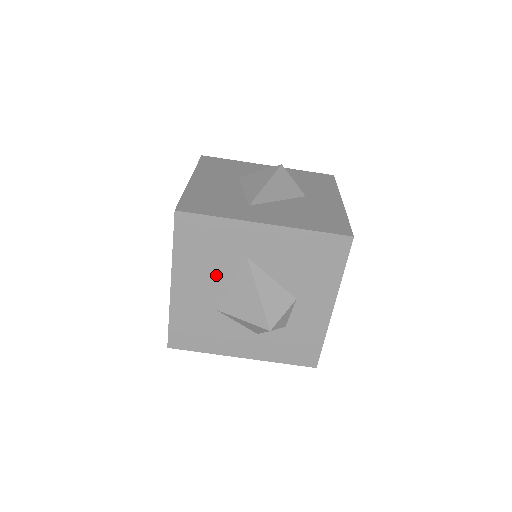
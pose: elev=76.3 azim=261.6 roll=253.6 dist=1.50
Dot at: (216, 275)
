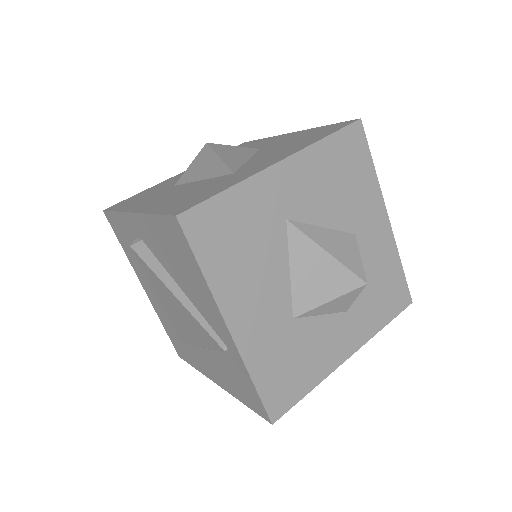
Dot at: (268, 271)
